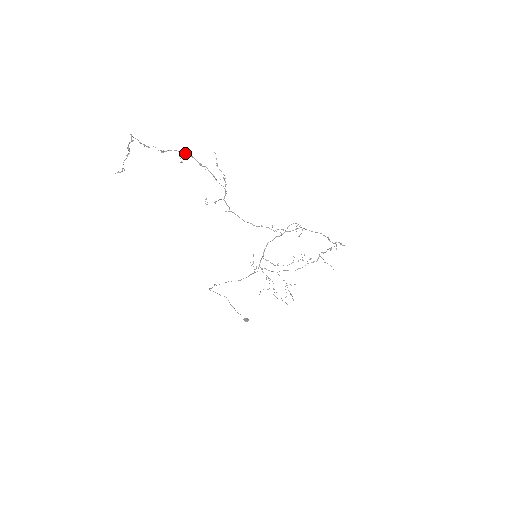
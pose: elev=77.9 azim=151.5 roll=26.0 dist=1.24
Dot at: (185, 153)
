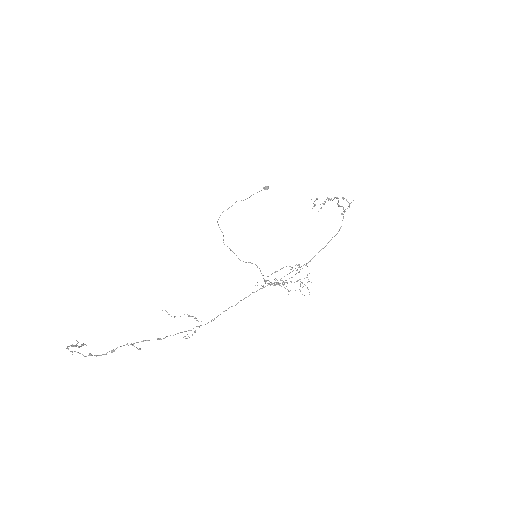
Dot at: occluded
